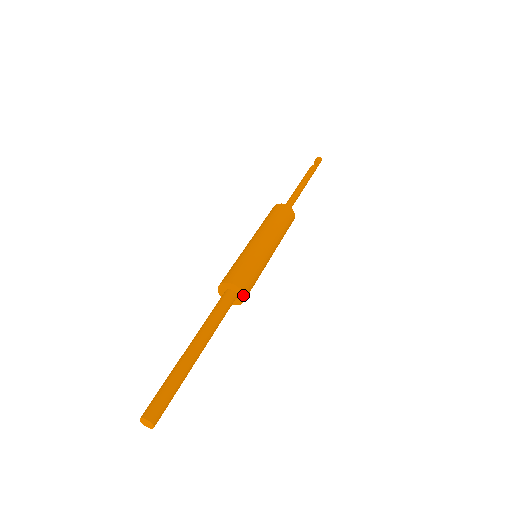
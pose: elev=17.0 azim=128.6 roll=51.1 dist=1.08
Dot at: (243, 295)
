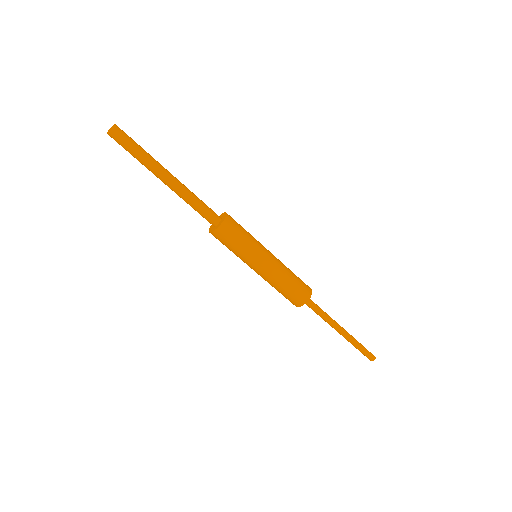
Dot at: (226, 216)
